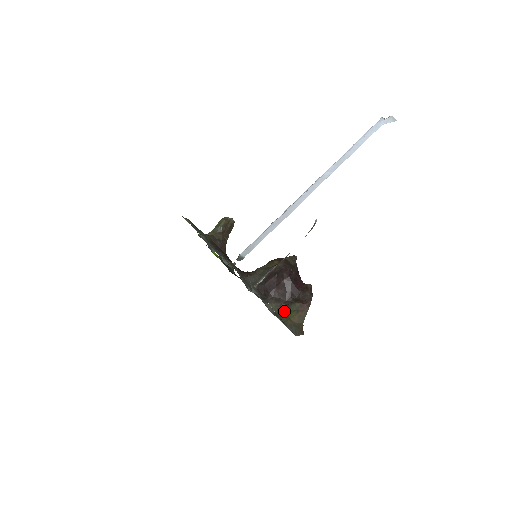
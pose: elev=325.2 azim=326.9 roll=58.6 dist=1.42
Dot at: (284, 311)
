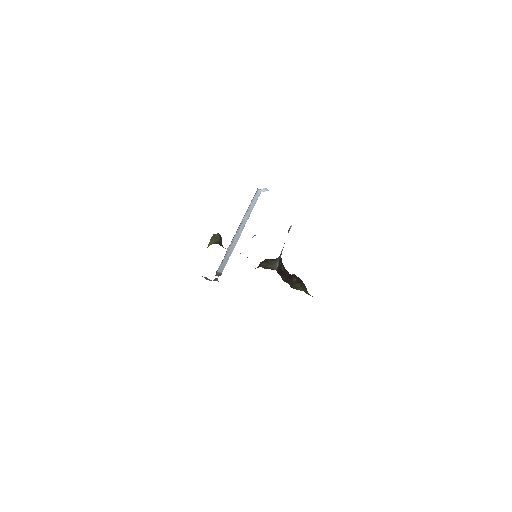
Dot at: occluded
